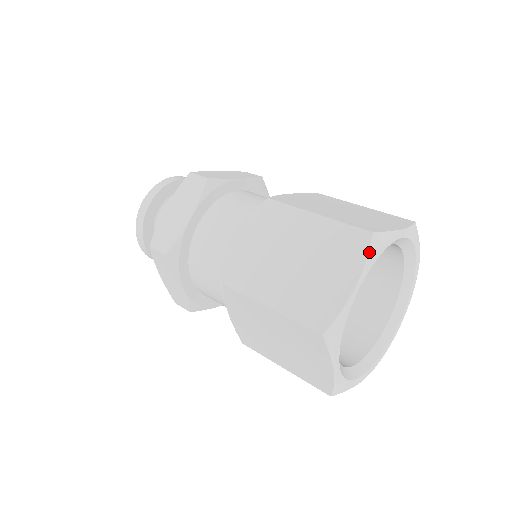
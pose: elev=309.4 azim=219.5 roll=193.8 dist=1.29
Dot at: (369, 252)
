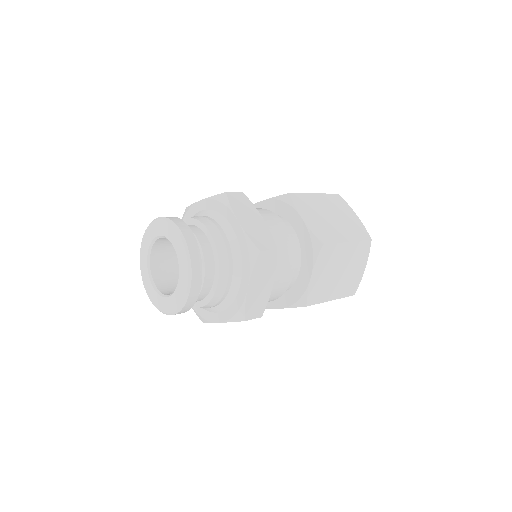
Dot at: occluded
